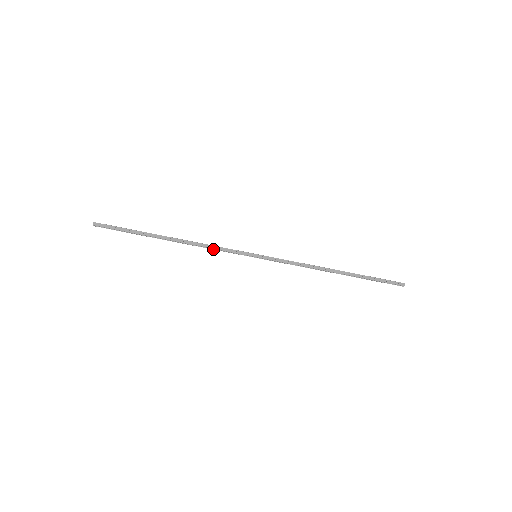
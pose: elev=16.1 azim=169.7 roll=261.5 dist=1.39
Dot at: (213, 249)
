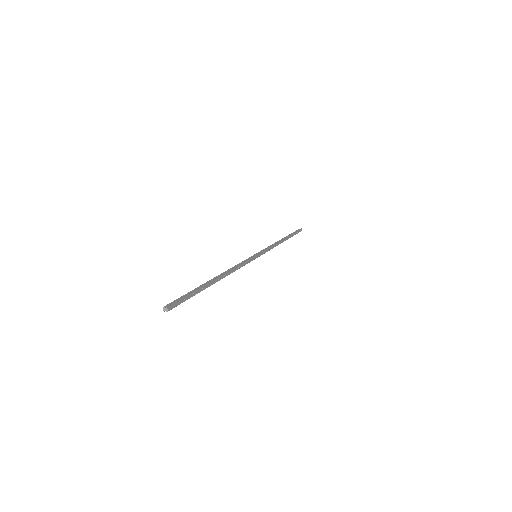
Dot at: (237, 268)
